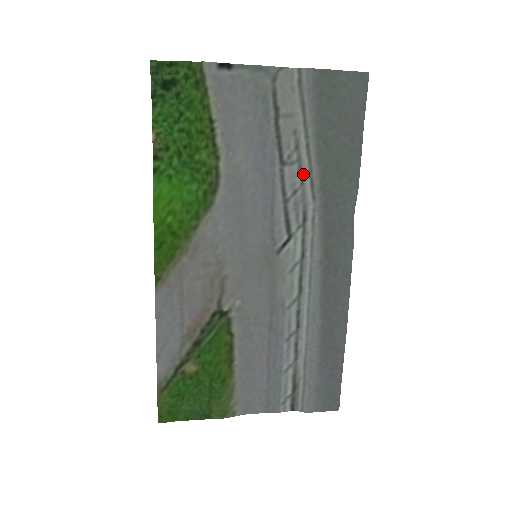
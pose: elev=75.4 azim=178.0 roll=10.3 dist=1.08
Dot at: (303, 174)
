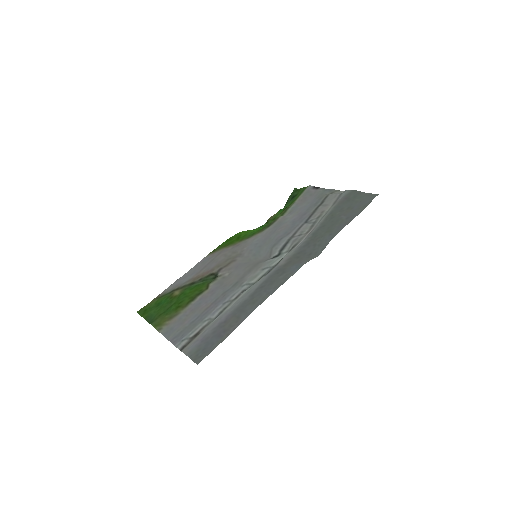
Dot at: (311, 229)
